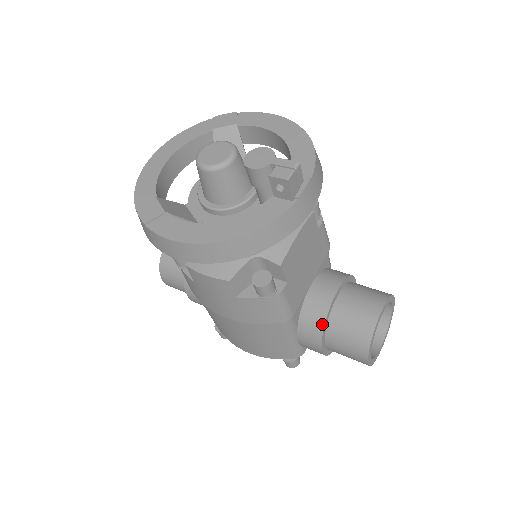
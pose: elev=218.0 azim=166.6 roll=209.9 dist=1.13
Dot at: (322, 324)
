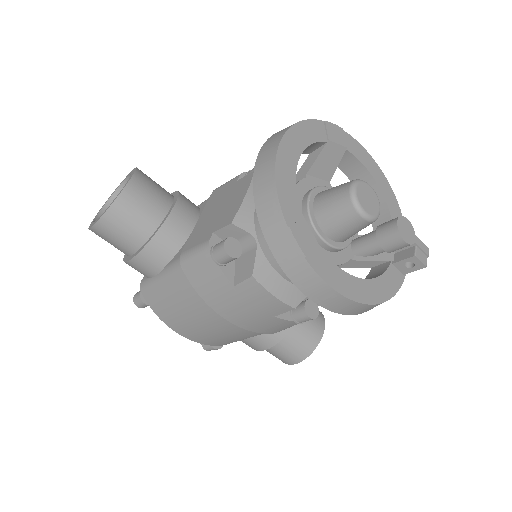
Dot at: (285, 333)
